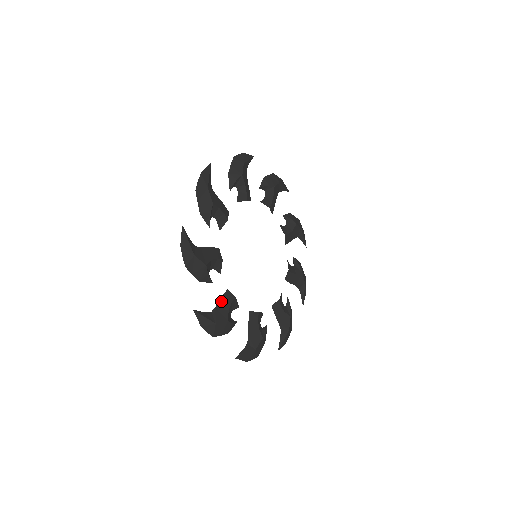
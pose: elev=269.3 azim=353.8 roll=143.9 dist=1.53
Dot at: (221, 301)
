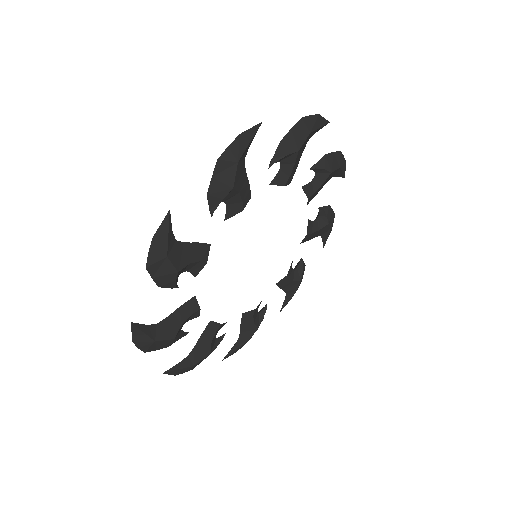
Dot at: (201, 338)
